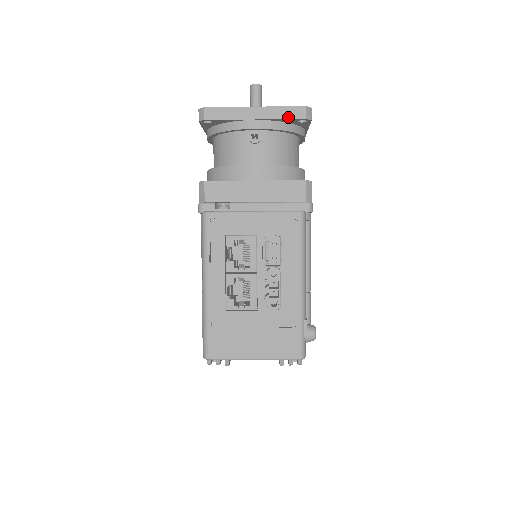
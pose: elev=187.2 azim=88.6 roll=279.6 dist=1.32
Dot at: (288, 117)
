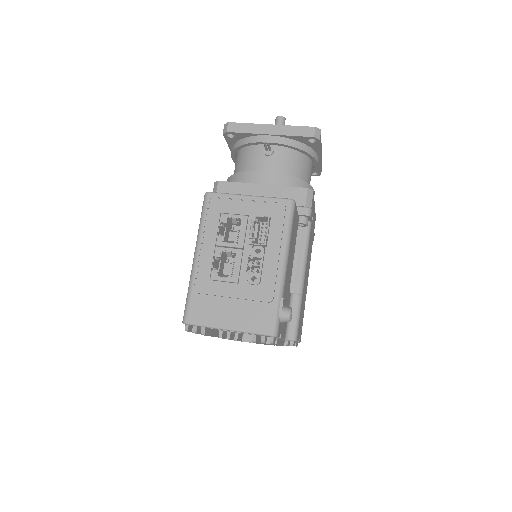
Dot at: (299, 135)
